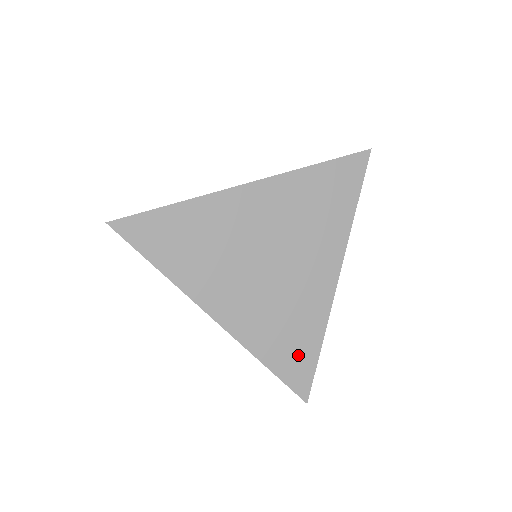
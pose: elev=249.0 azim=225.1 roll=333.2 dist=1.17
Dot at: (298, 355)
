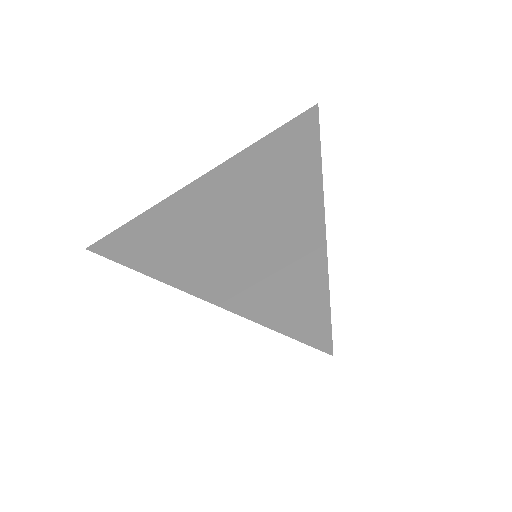
Dot at: (298, 296)
